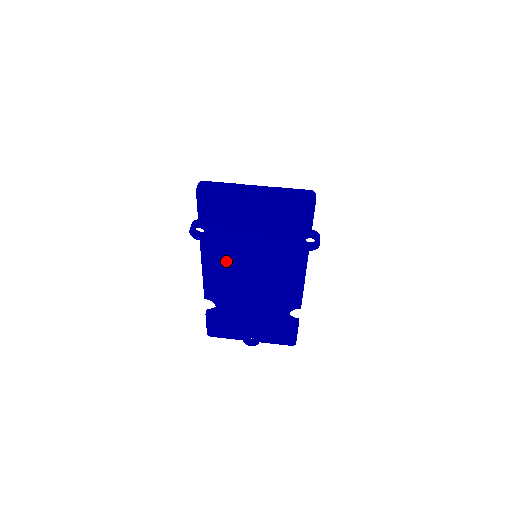
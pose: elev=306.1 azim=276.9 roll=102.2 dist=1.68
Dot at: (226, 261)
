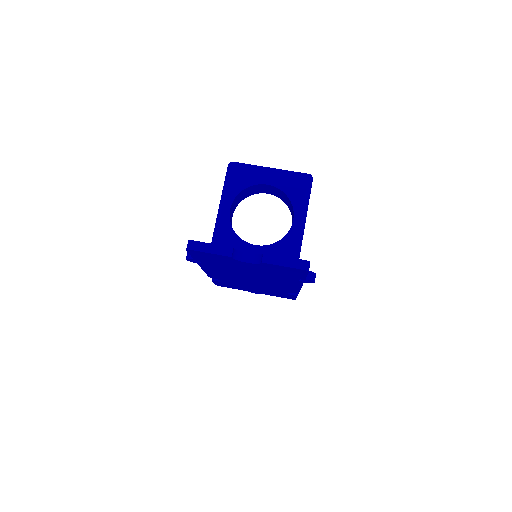
Dot at: (225, 272)
